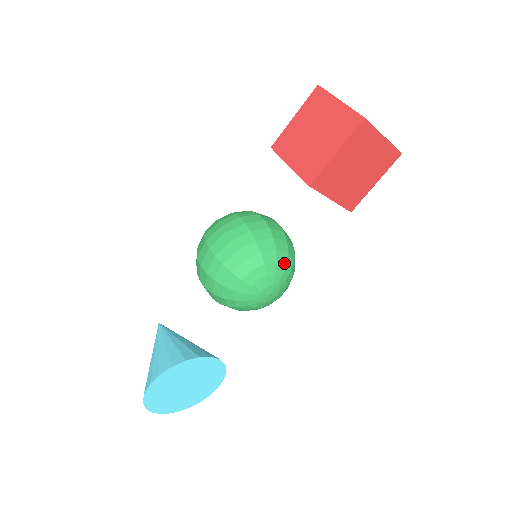
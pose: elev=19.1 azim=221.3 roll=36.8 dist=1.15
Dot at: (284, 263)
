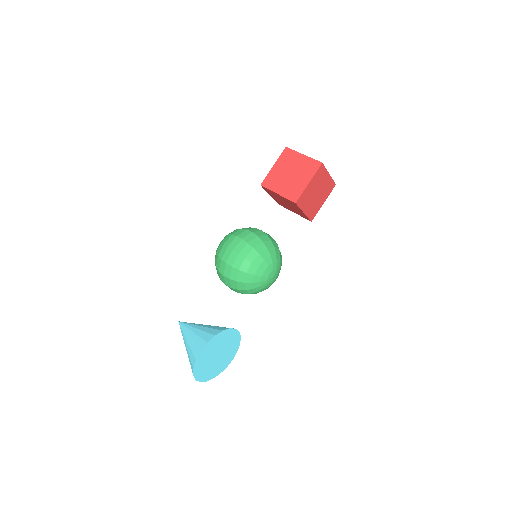
Dot at: (279, 255)
